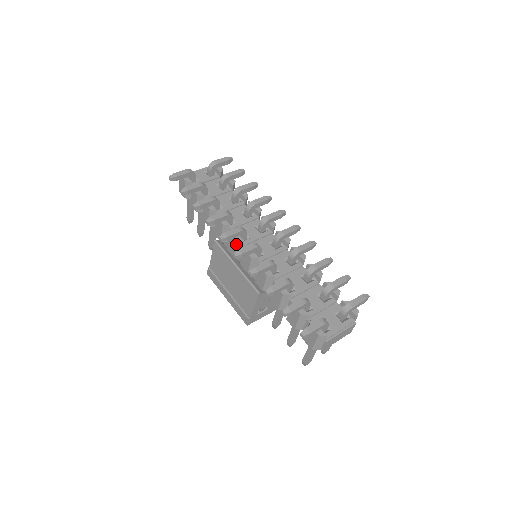
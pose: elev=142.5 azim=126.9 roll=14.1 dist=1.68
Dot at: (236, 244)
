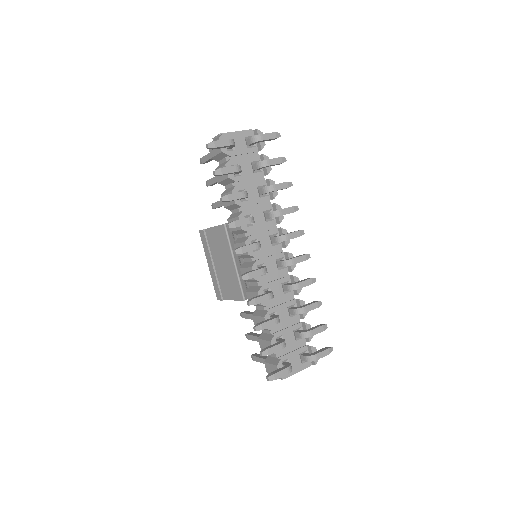
Dot at: (246, 255)
